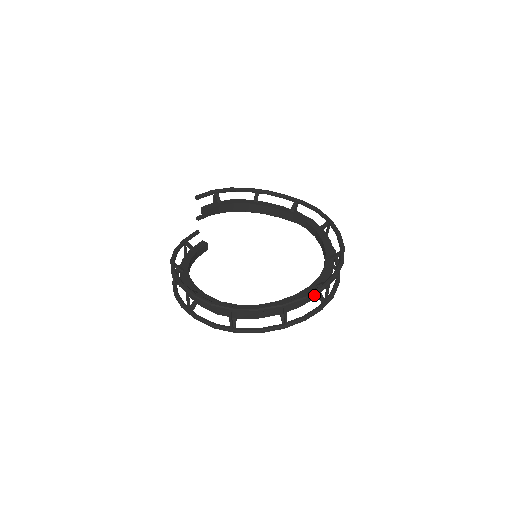
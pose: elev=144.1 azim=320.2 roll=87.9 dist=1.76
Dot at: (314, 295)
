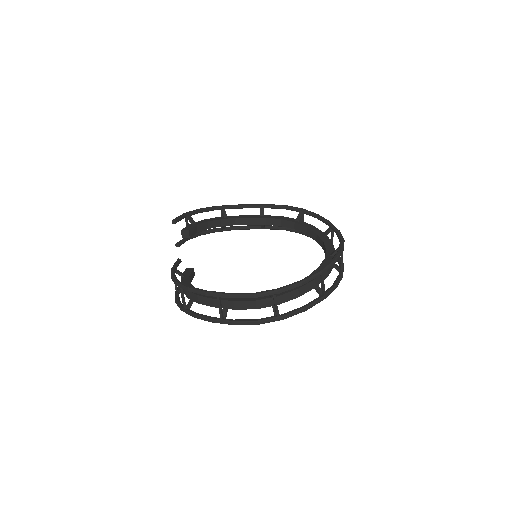
Dot at: occluded
